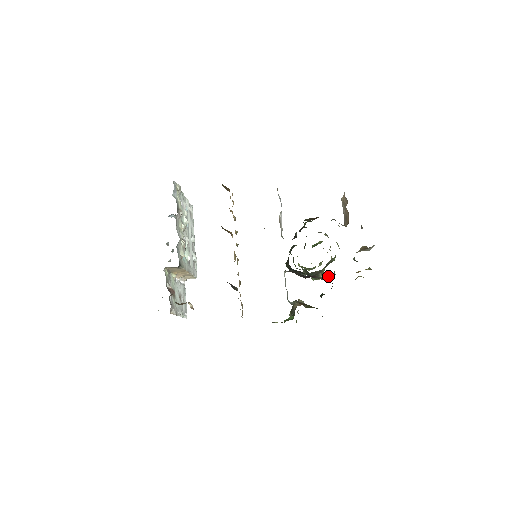
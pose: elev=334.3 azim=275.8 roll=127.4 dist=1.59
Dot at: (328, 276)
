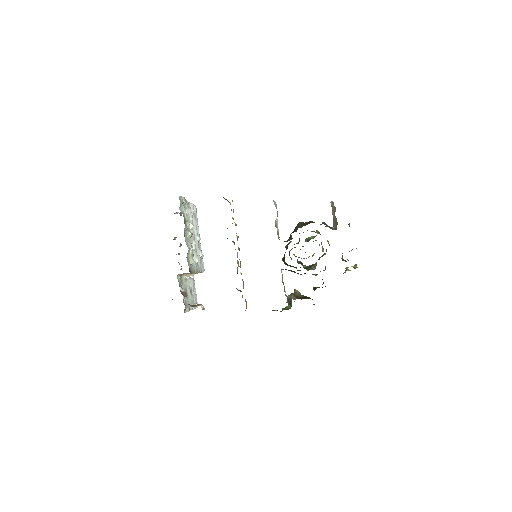
Dot at: occluded
